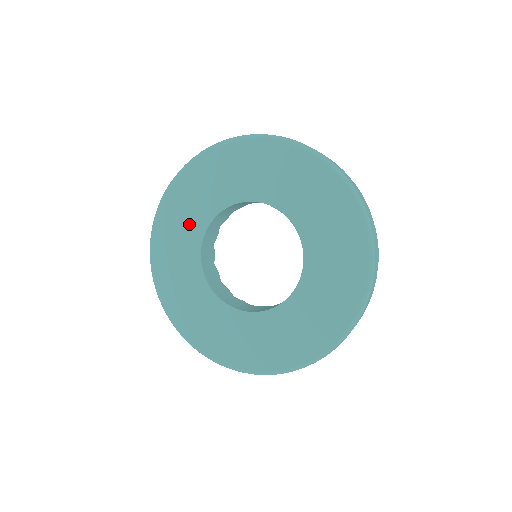
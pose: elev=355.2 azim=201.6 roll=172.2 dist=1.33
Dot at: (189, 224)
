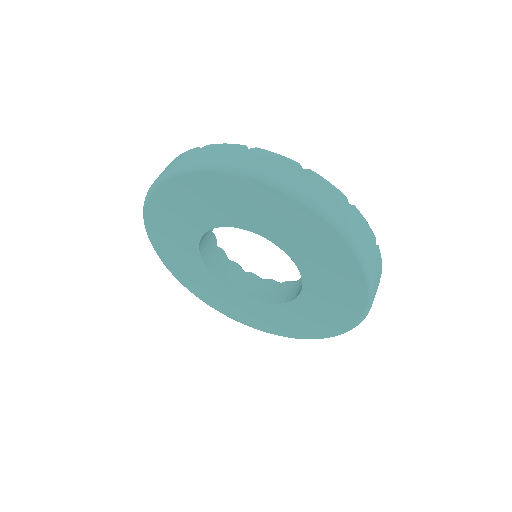
Dot at: (188, 218)
